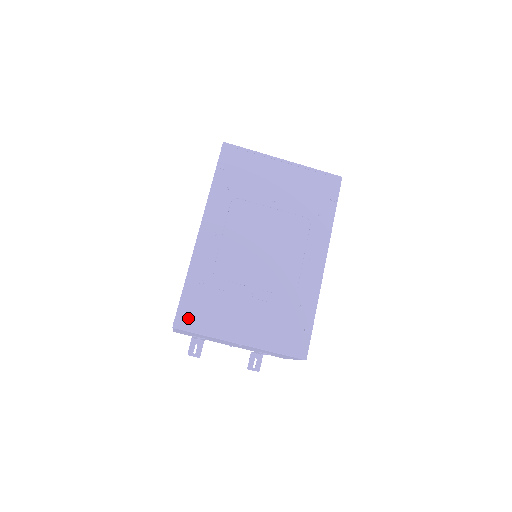
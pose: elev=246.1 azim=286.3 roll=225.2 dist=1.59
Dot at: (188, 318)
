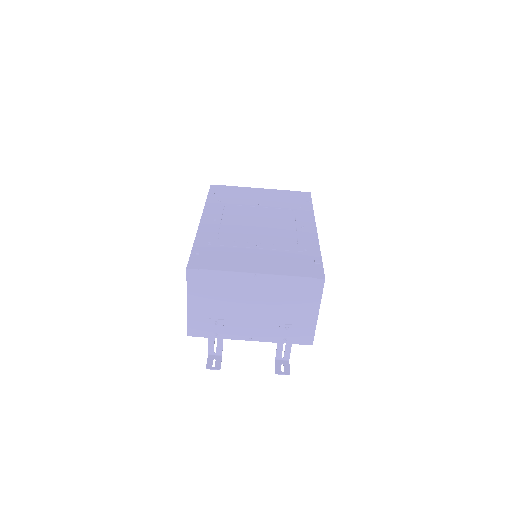
Dot at: (200, 262)
